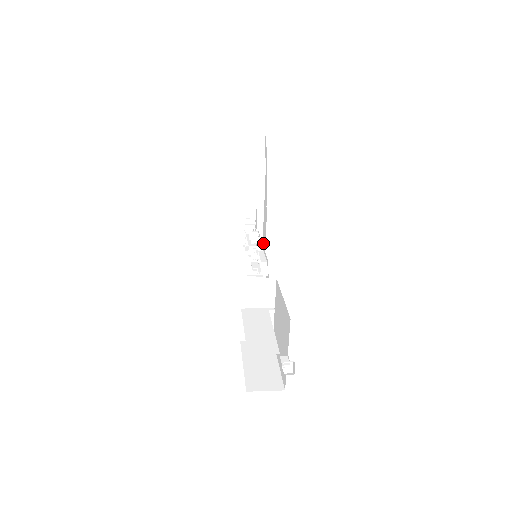
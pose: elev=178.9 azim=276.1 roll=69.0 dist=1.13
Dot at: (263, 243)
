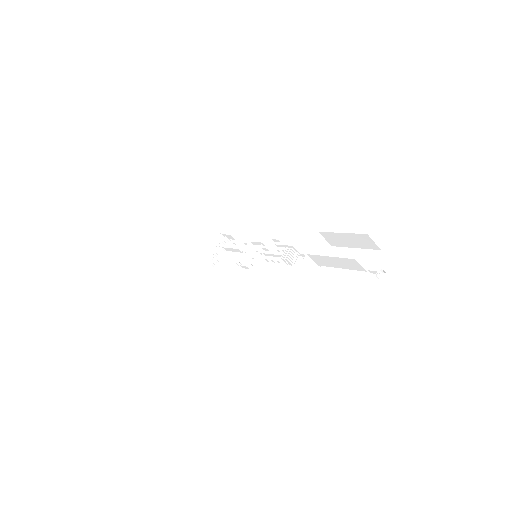
Dot at: (277, 244)
